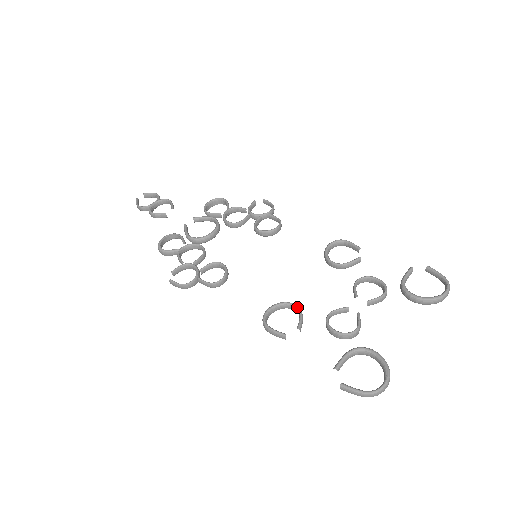
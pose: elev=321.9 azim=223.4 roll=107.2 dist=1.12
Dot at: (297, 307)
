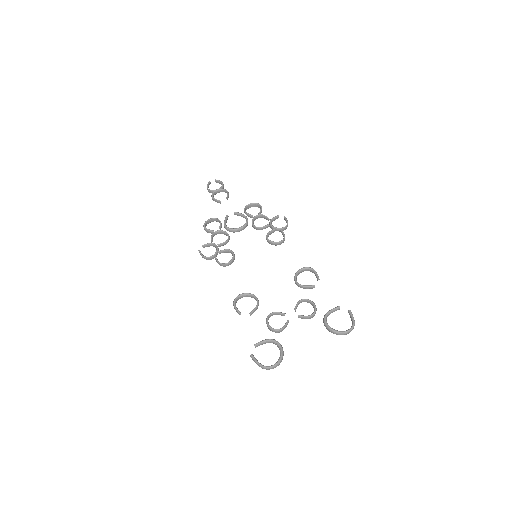
Dot at: (257, 300)
